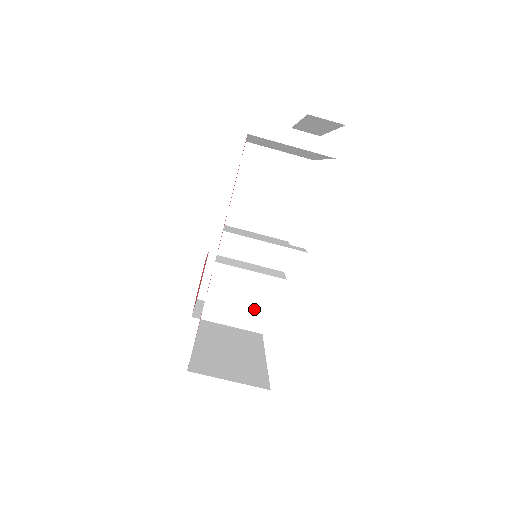
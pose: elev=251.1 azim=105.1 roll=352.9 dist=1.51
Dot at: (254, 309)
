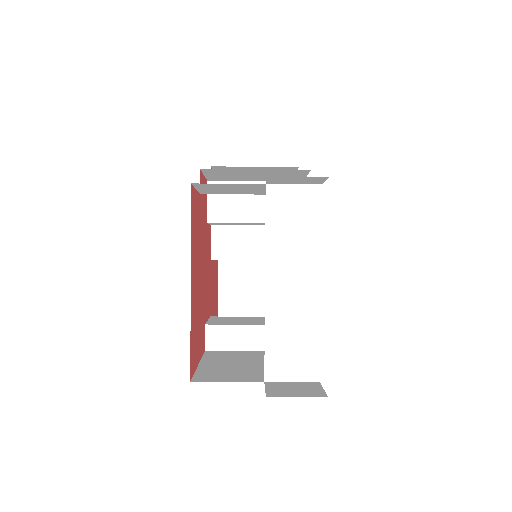
Dot at: occluded
